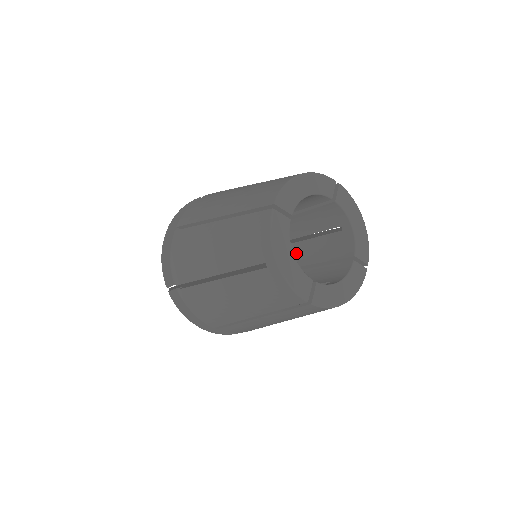
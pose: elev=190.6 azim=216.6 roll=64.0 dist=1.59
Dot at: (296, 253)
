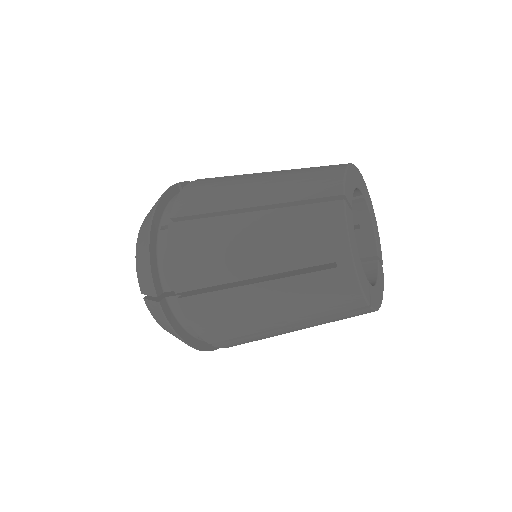
Dot at: occluded
